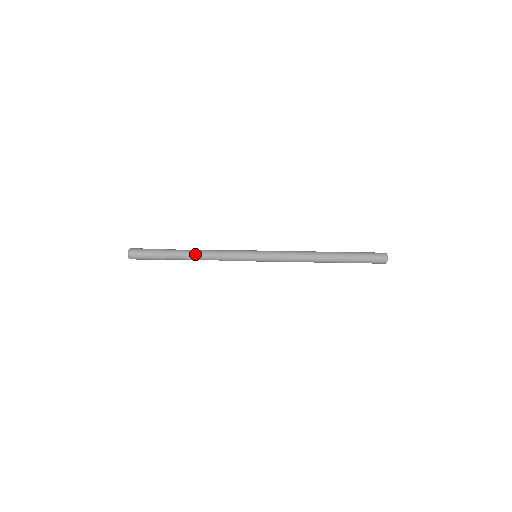
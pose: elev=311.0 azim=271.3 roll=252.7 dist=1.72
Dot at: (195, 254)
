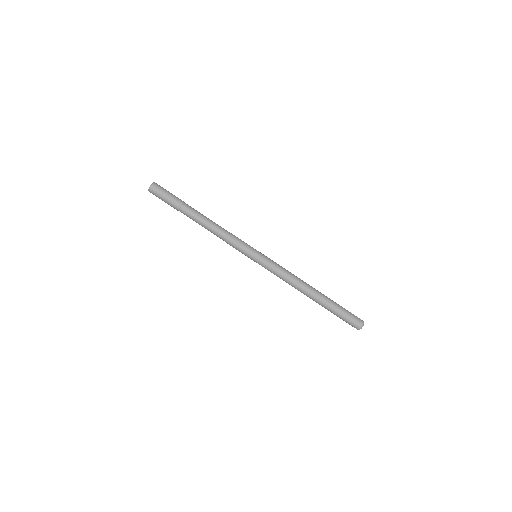
Dot at: (206, 223)
